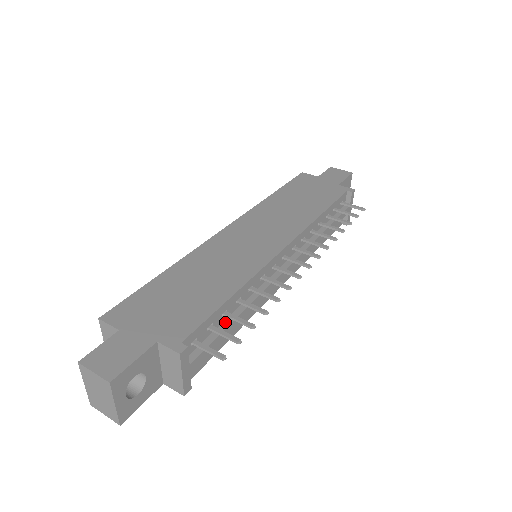
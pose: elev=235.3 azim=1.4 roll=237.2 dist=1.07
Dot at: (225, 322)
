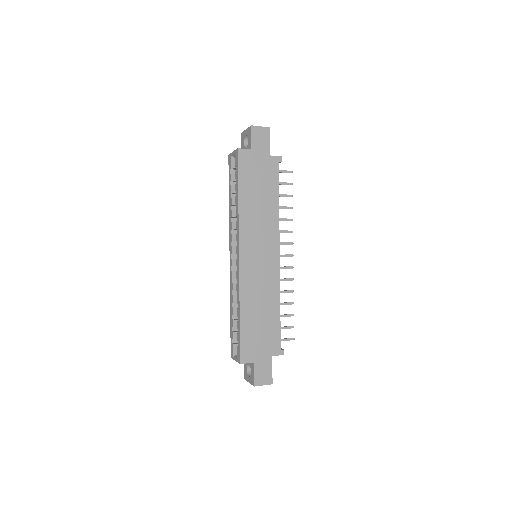
Dot at: occluded
